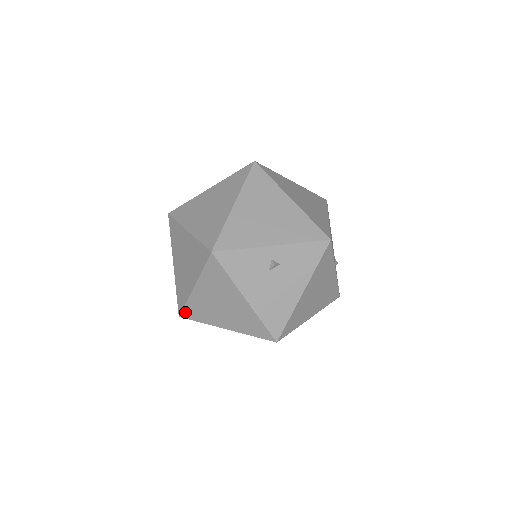
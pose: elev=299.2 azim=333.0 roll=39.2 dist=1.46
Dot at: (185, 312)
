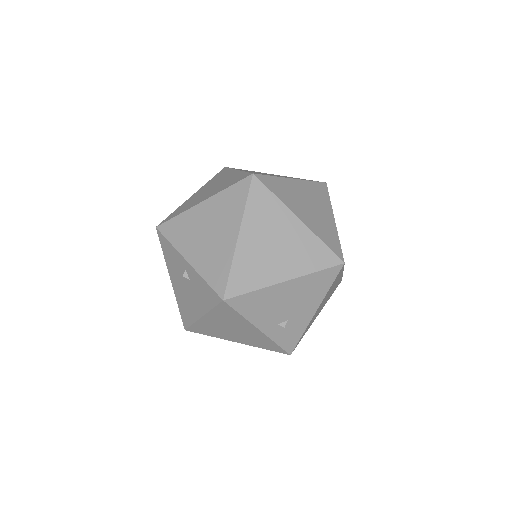
Dot at: occluded
